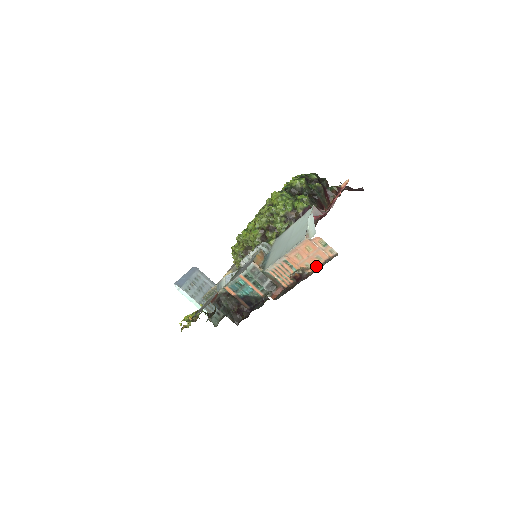
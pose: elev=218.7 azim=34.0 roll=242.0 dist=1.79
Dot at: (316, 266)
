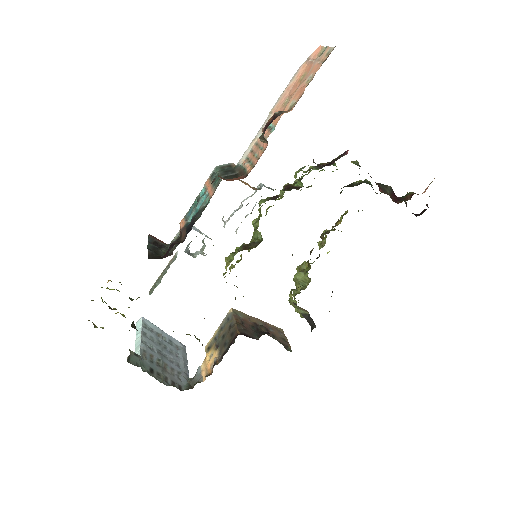
Dot at: (301, 94)
